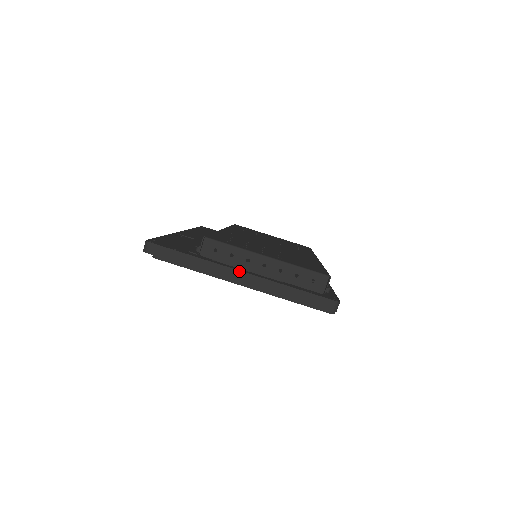
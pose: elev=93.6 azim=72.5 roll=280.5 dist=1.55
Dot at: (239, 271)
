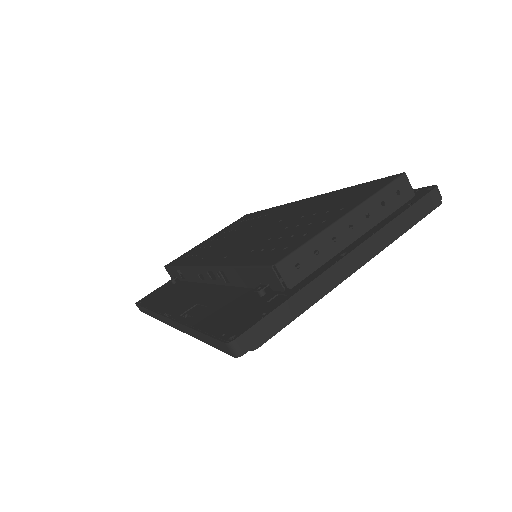
Dot at: (345, 257)
